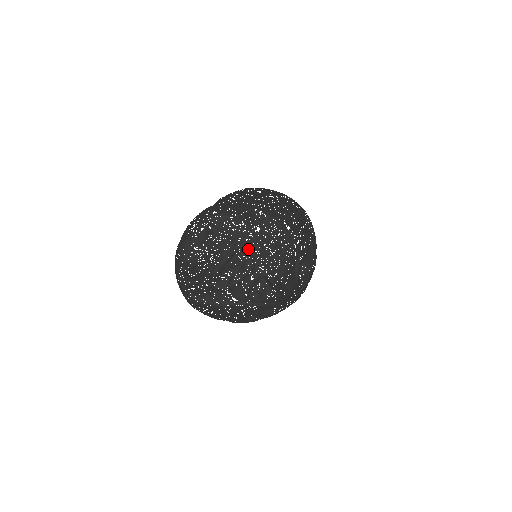
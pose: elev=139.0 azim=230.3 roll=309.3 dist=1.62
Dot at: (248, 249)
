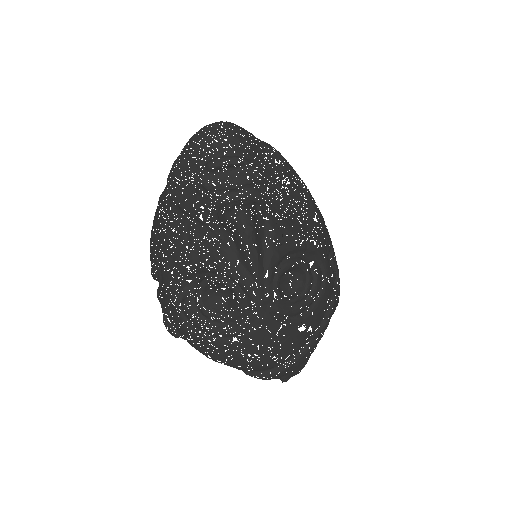
Dot at: (263, 179)
